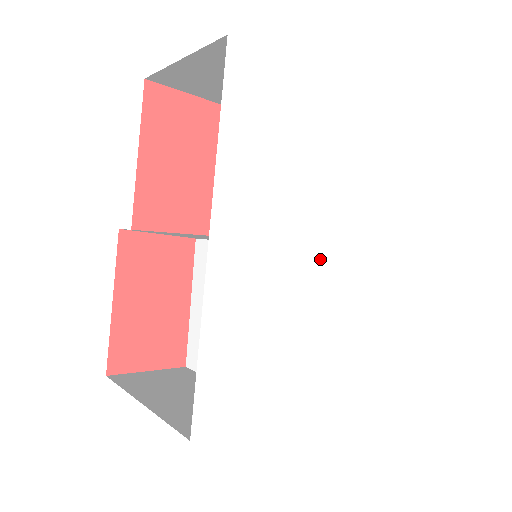
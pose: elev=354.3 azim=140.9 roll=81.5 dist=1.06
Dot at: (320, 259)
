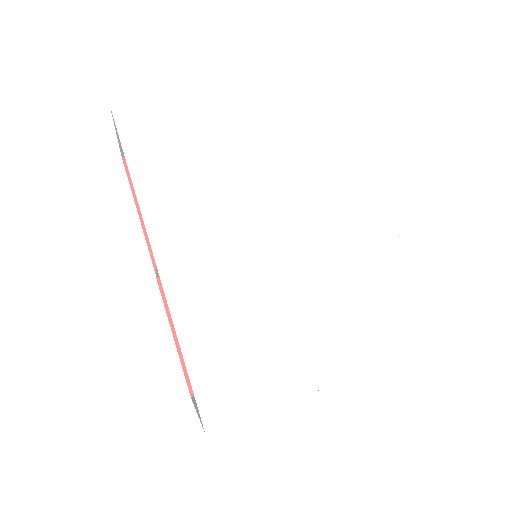
Dot at: (287, 238)
